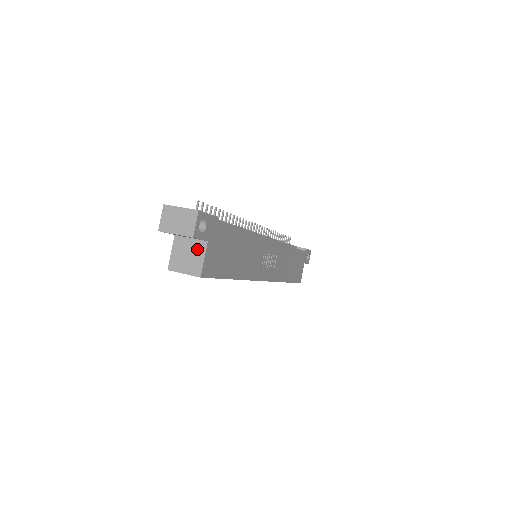
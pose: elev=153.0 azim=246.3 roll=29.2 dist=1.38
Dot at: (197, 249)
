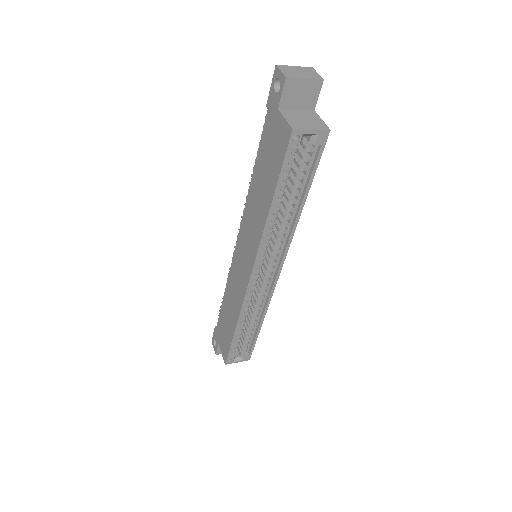
Dot at: (309, 115)
